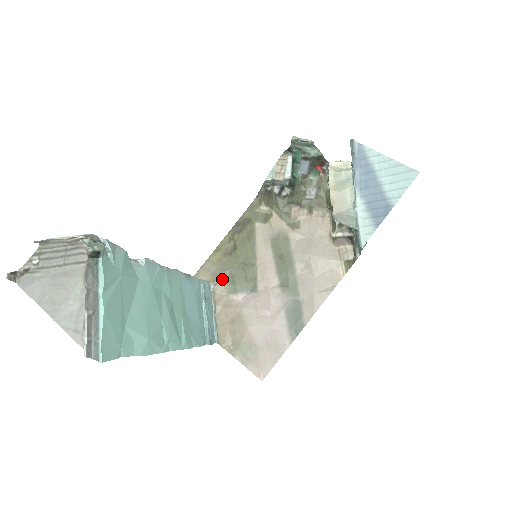
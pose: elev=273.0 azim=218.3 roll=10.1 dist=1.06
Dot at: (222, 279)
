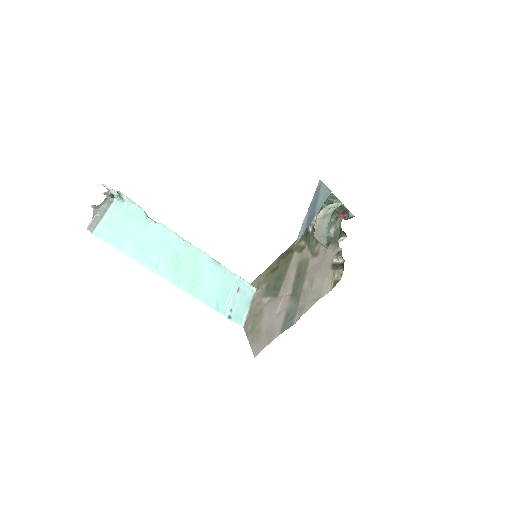
Dot at: (263, 287)
